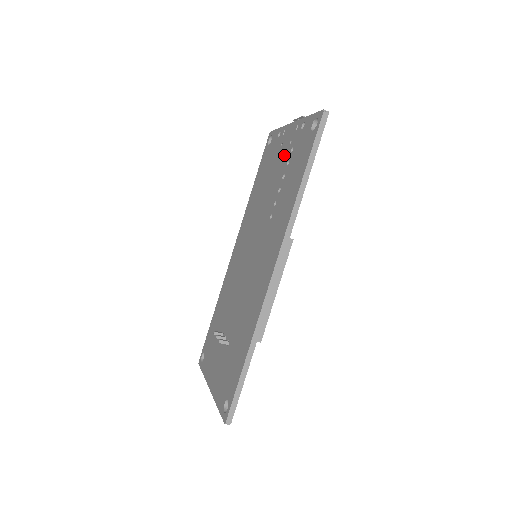
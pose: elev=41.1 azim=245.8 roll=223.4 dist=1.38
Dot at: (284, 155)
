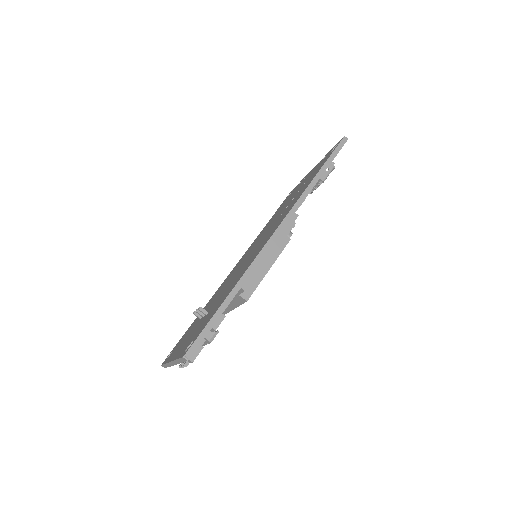
Dot at: occluded
